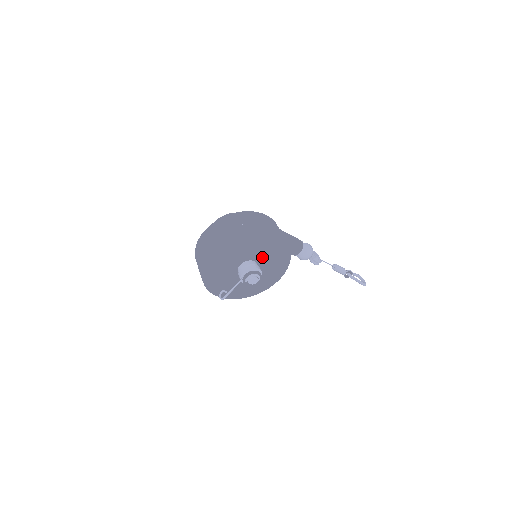
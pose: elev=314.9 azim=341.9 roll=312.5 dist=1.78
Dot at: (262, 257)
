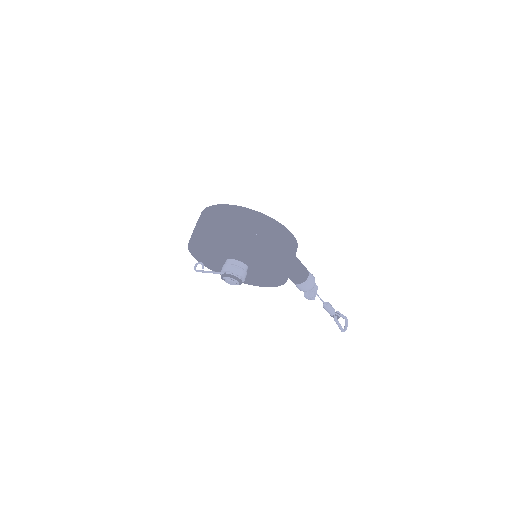
Dot at: (256, 267)
